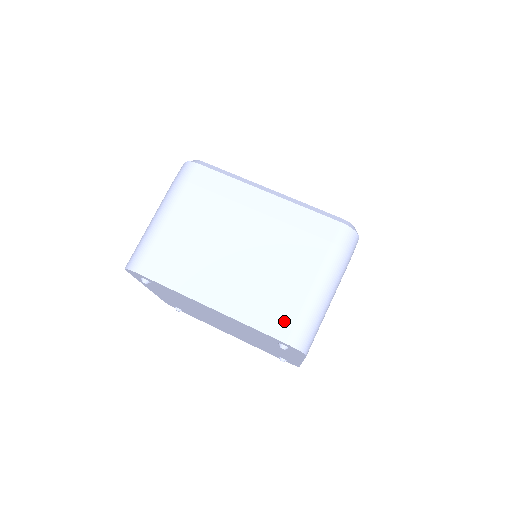
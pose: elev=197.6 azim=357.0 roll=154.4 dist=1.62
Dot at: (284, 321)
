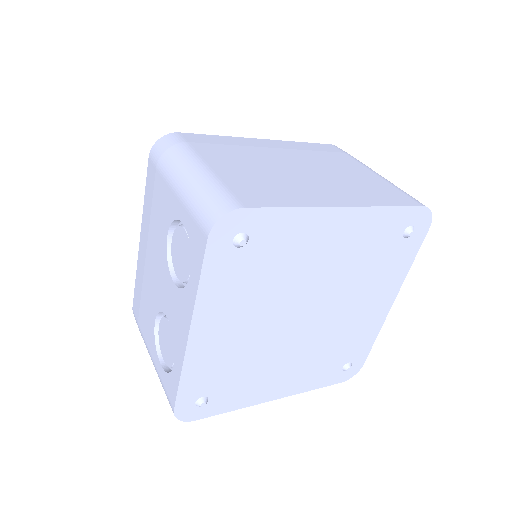
Dot at: (398, 195)
